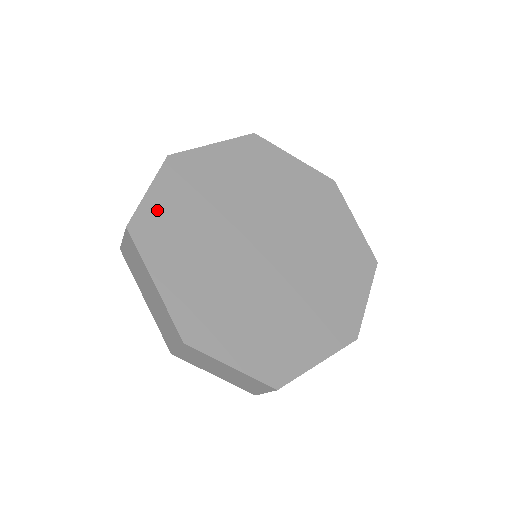
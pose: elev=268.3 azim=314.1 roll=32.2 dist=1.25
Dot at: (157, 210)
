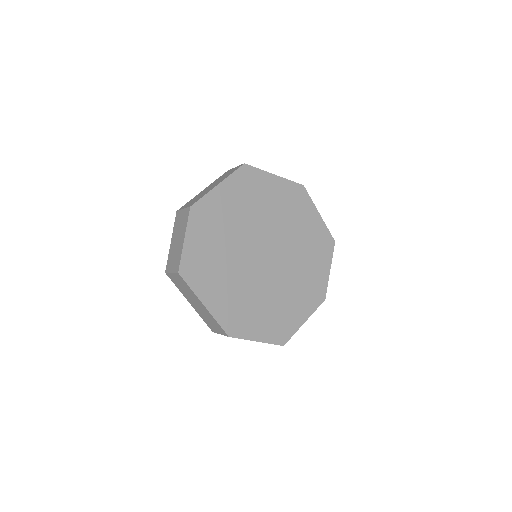
Dot at: (194, 253)
